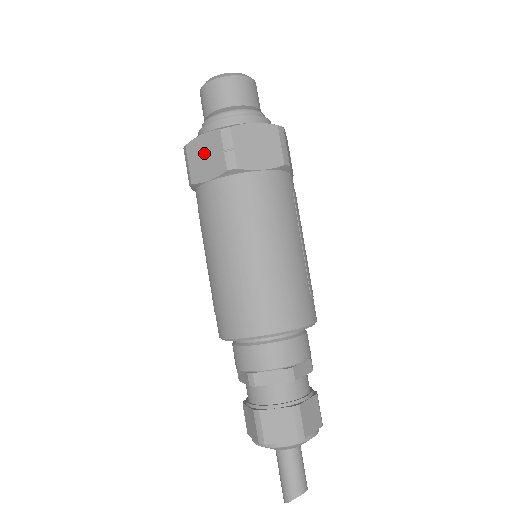
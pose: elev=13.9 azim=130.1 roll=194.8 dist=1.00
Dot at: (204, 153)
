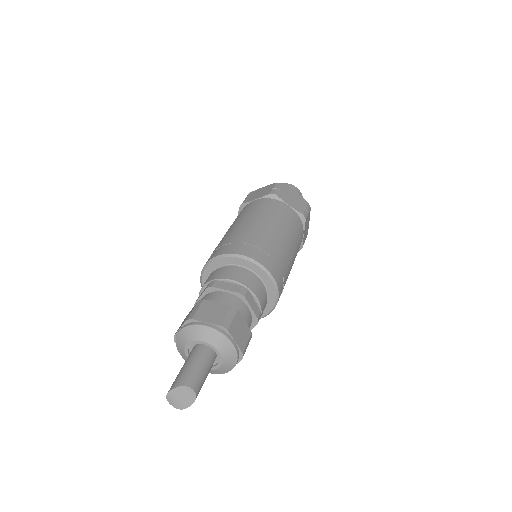
Dot at: (260, 192)
